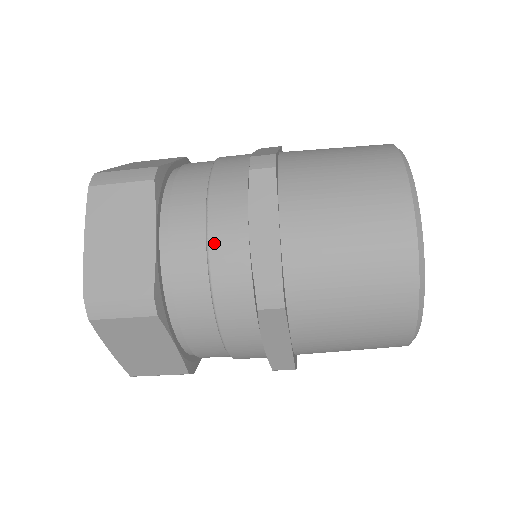
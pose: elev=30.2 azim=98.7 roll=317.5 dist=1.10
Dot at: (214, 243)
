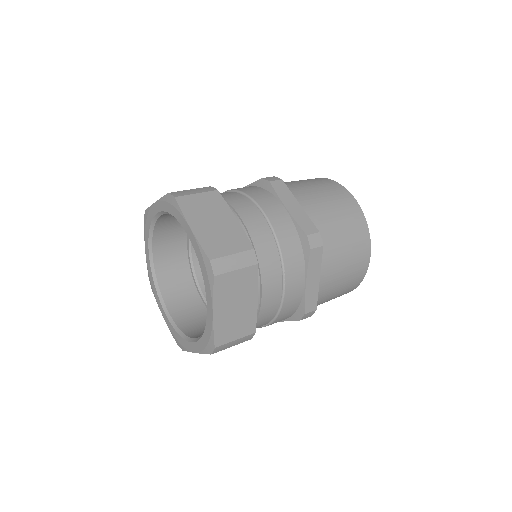
Dot at: (287, 295)
